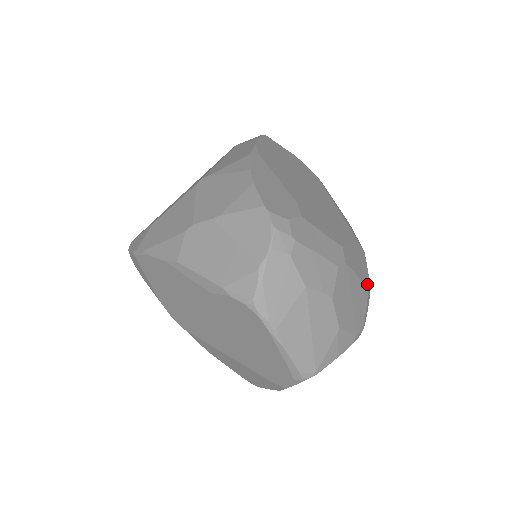
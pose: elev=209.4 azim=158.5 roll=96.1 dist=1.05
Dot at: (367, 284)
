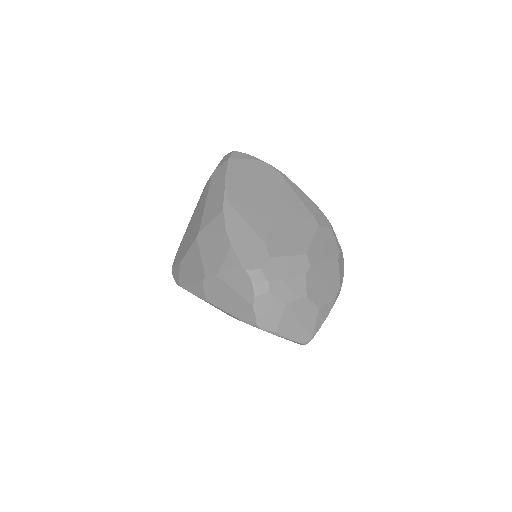
Dot at: (336, 256)
